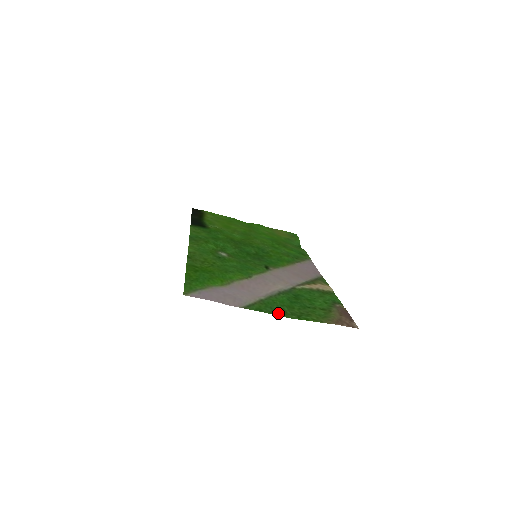
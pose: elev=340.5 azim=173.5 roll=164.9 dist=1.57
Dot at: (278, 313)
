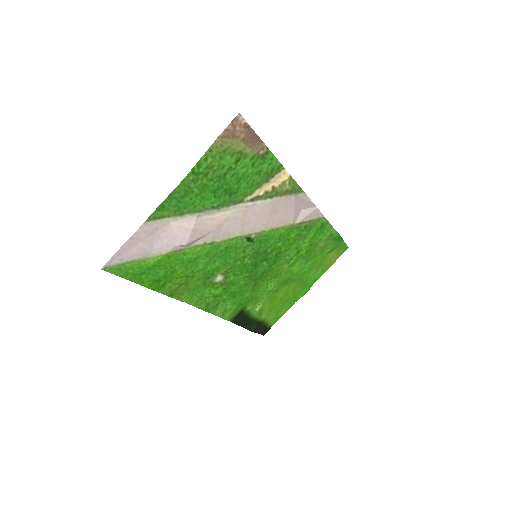
Dot at: (177, 192)
